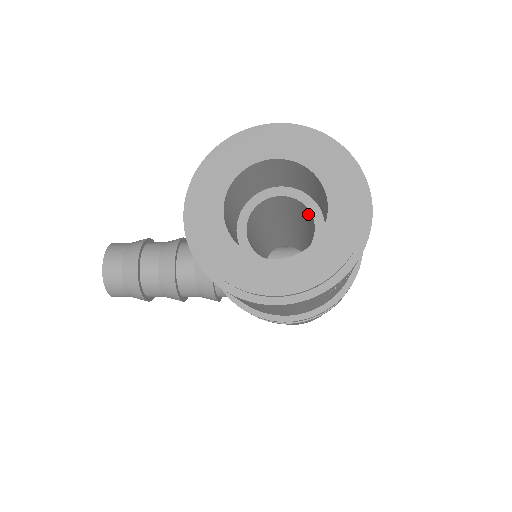
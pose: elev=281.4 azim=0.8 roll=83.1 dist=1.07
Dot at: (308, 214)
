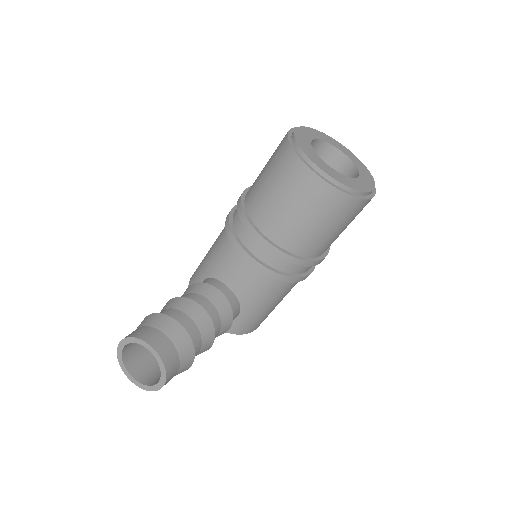
Dot at: occluded
